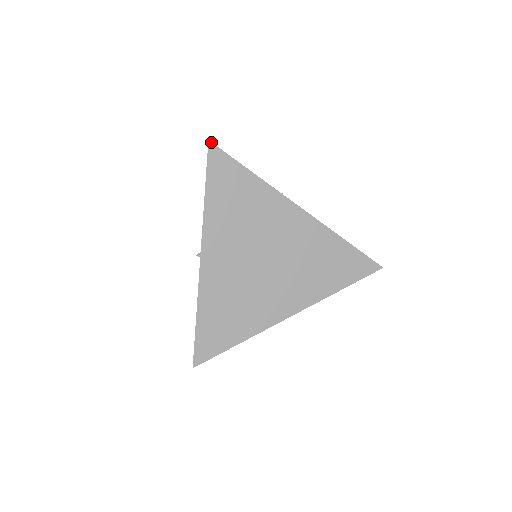
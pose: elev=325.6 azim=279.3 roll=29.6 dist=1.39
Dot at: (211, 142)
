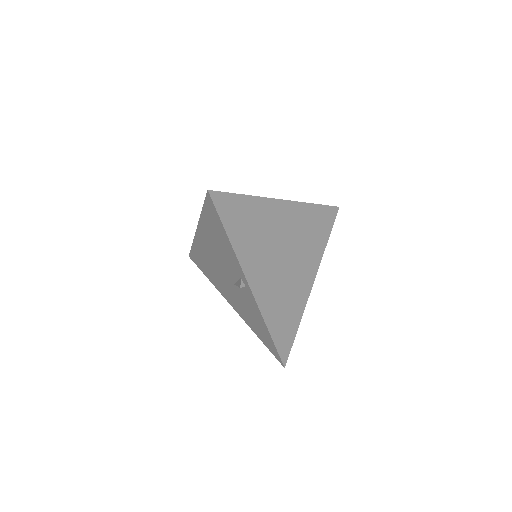
Dot at: (210, 190)
